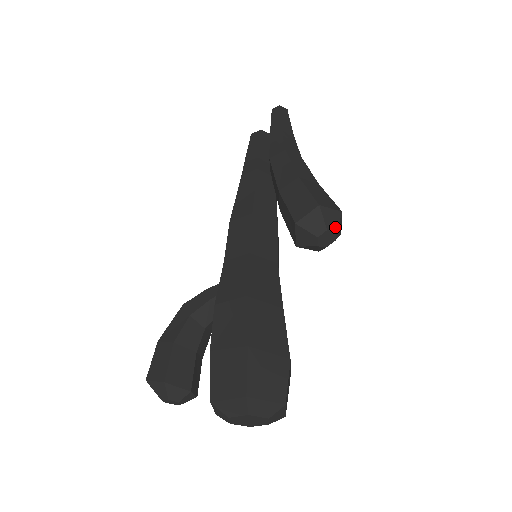
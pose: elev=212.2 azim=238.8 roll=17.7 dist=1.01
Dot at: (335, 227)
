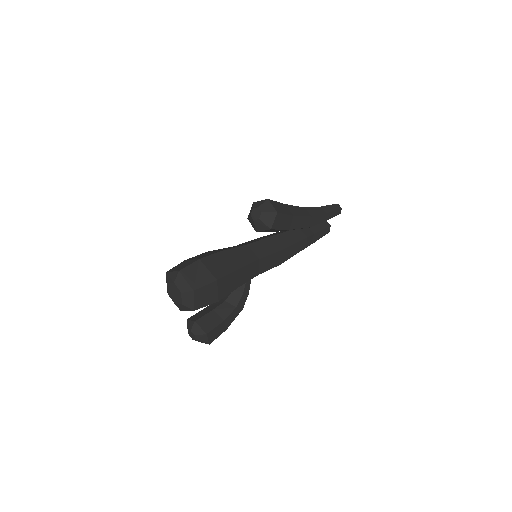
Dot at: (259, 206)
